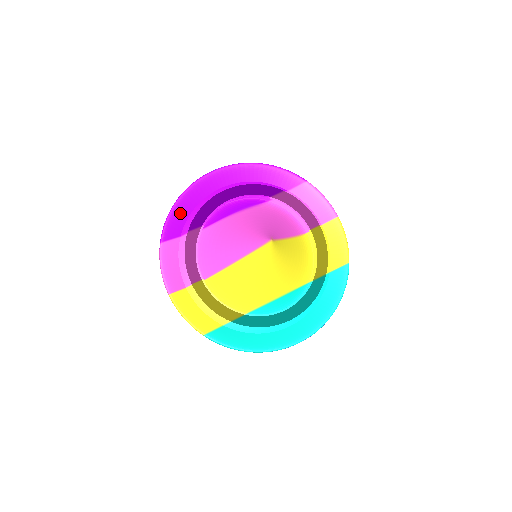
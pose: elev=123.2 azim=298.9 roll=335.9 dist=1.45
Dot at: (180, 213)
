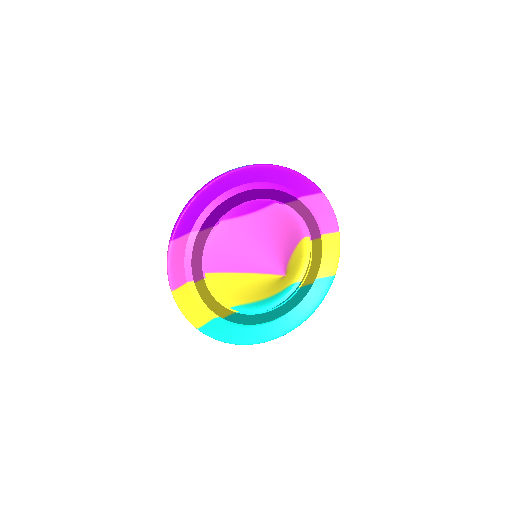
Dot at: (195, 210)
